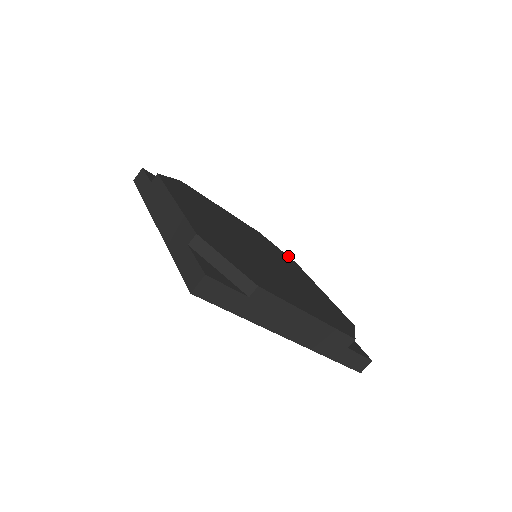
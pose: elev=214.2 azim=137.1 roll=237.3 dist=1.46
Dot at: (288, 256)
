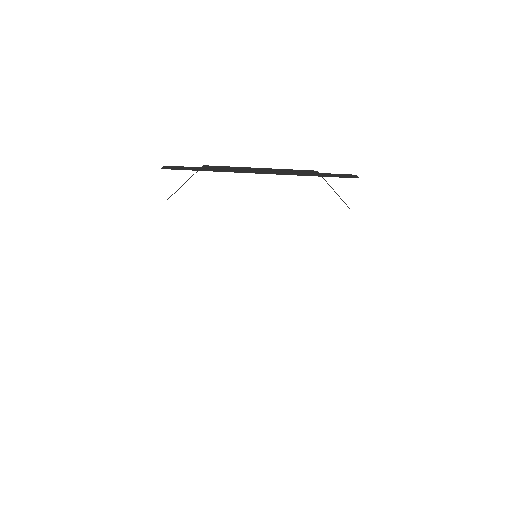
Dot at: occluded
